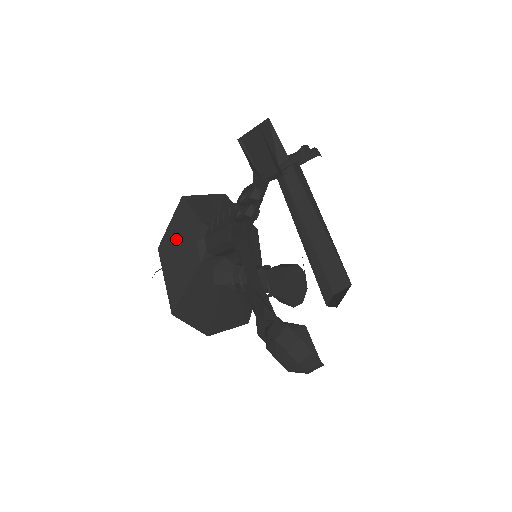
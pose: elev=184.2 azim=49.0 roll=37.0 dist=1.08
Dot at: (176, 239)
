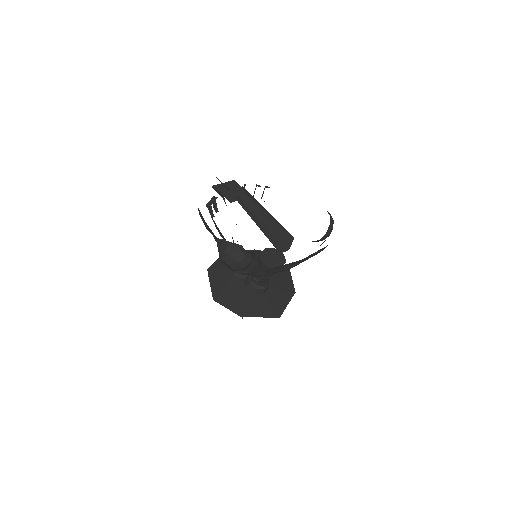
Dot at: (219, 265)
